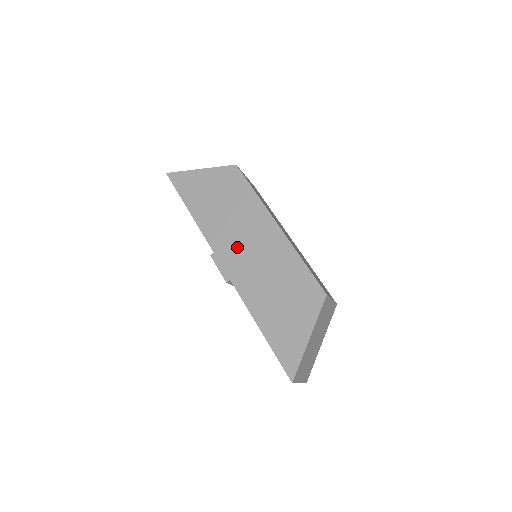
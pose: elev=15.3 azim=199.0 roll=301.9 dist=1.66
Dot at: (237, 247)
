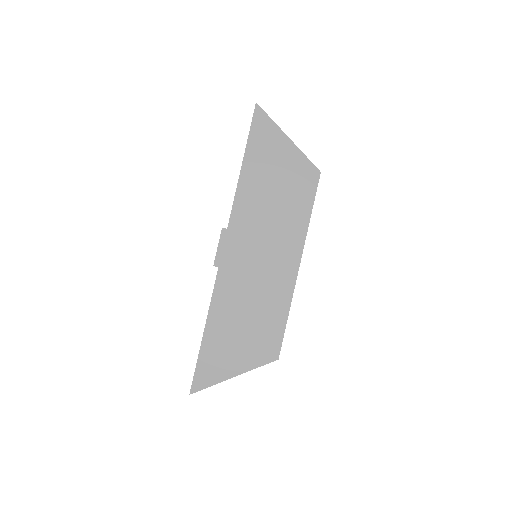
Dot at: (250, 247)
